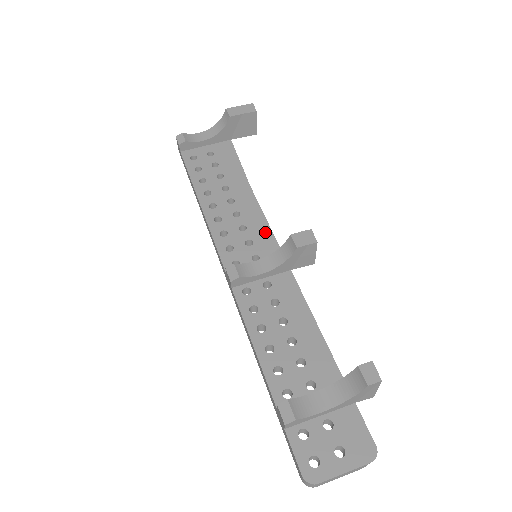
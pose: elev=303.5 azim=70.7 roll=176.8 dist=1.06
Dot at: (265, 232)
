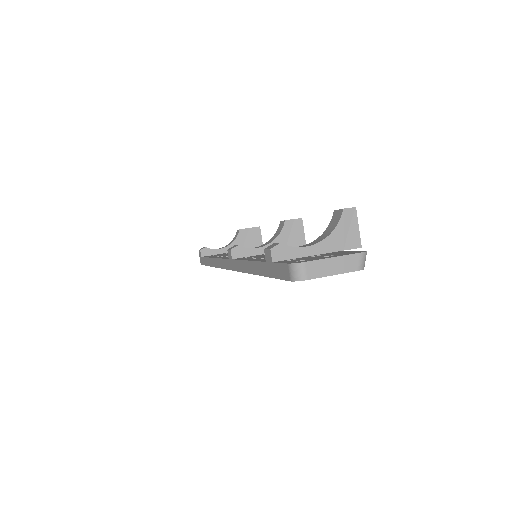
Dot at: occluded
